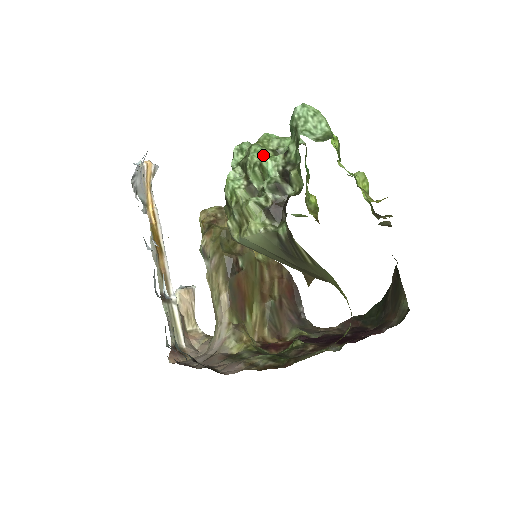
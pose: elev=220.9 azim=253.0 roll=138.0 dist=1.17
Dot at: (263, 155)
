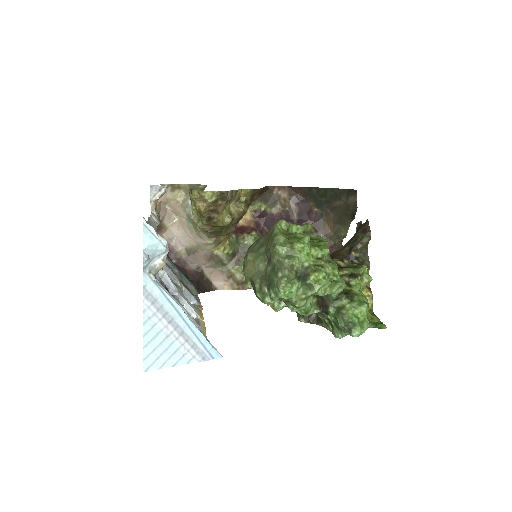
Dot at: (305, 310)
